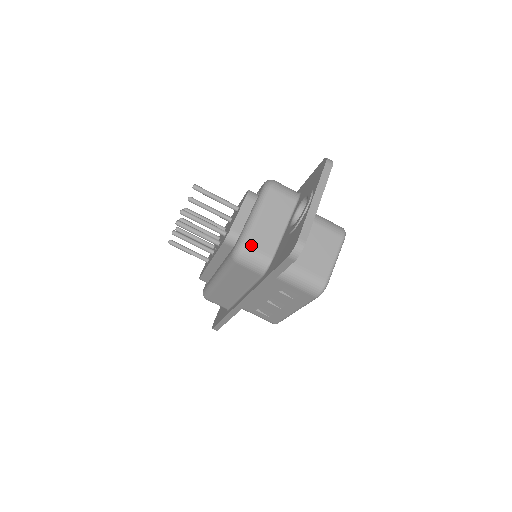
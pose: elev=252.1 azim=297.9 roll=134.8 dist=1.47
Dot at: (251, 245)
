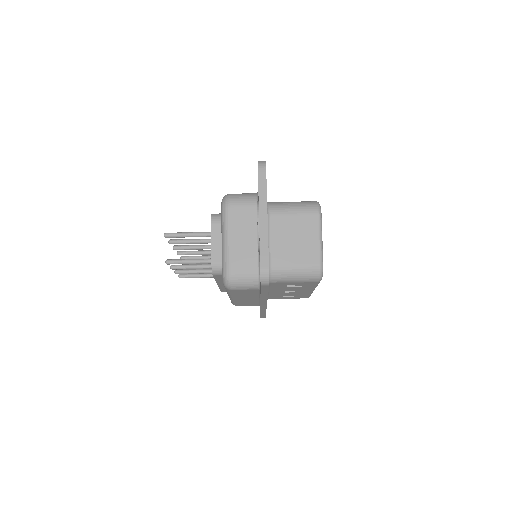
Dot at: (234, 272)
